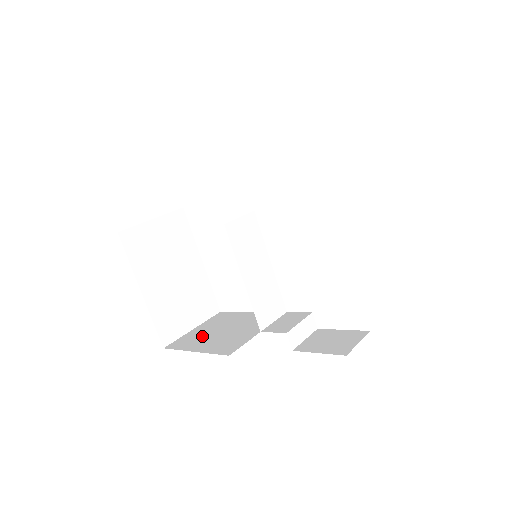
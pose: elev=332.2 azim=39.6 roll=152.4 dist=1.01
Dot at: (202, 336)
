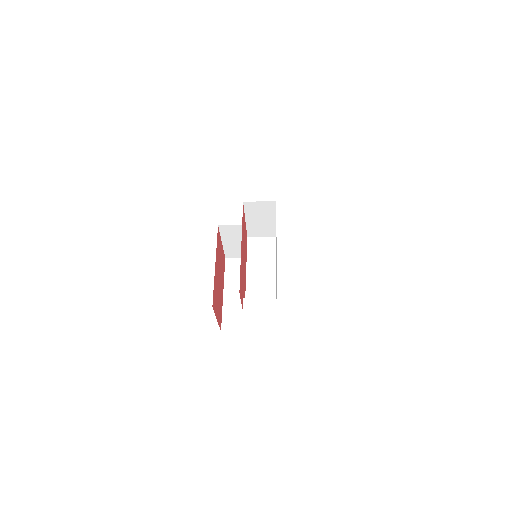
Dot at: occluded
